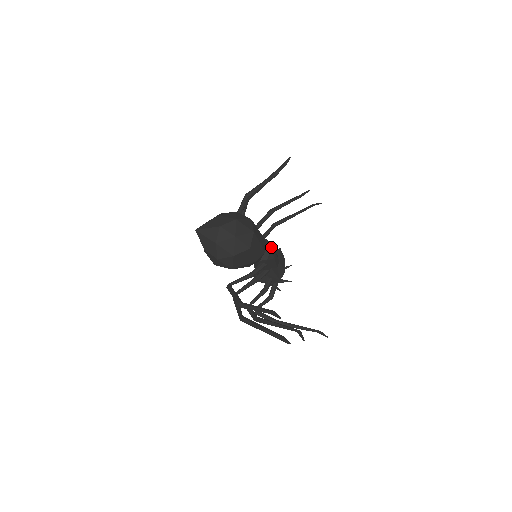
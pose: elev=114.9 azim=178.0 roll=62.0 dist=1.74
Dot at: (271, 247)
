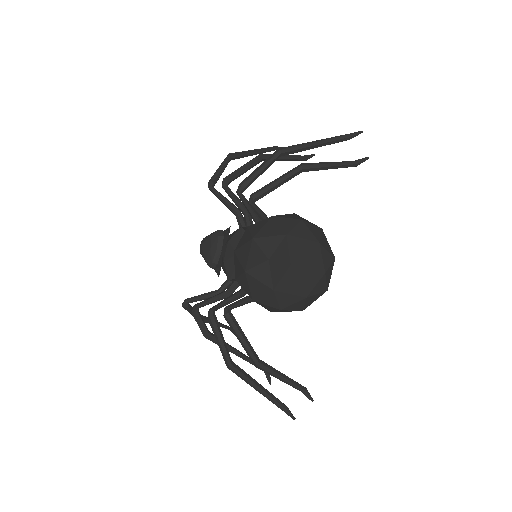
Dot at: occluded
